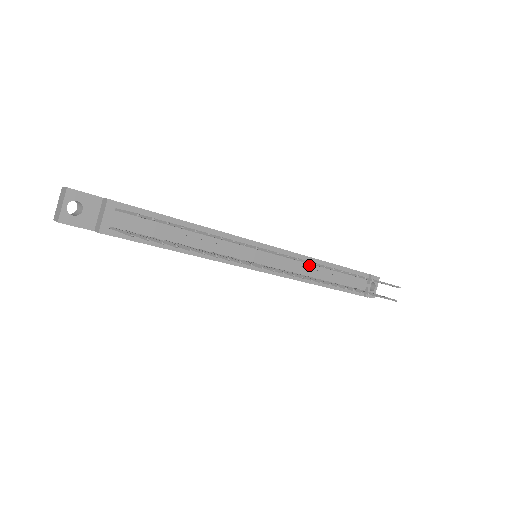
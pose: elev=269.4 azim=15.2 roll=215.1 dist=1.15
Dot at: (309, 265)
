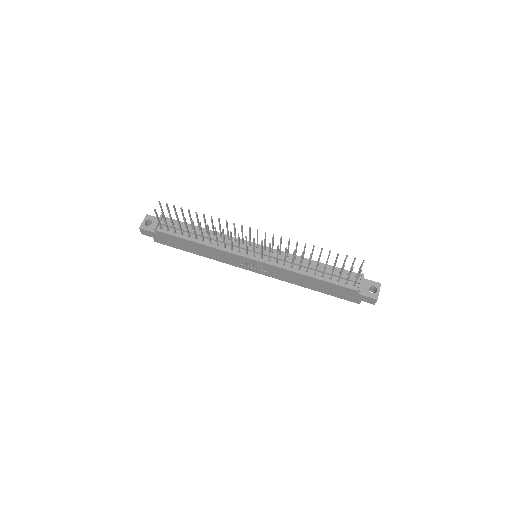
Dot at: (296, 261)
